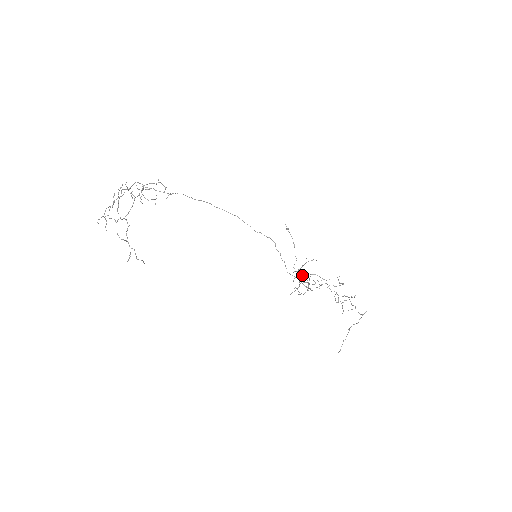
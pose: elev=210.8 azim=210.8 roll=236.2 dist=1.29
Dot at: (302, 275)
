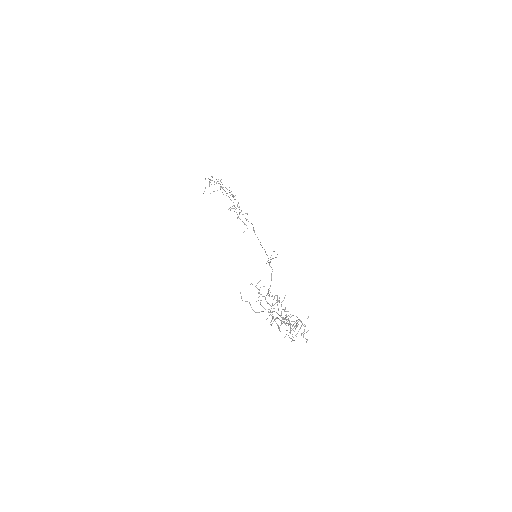
Dot at: (273, 311)
